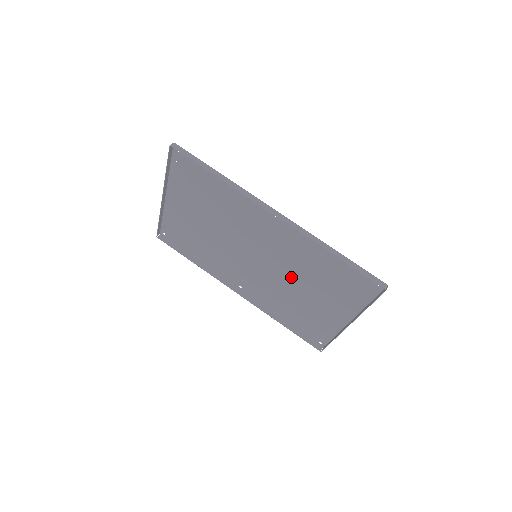
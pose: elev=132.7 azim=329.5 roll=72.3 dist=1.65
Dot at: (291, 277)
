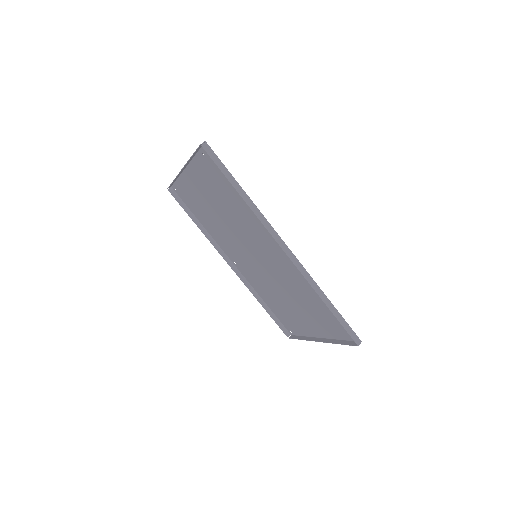
Dot at: (282, 286)
